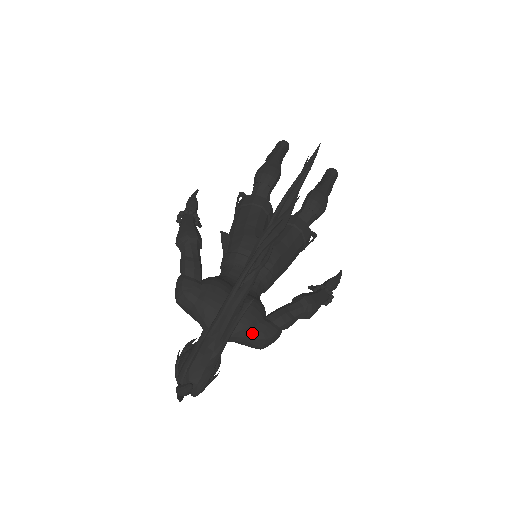
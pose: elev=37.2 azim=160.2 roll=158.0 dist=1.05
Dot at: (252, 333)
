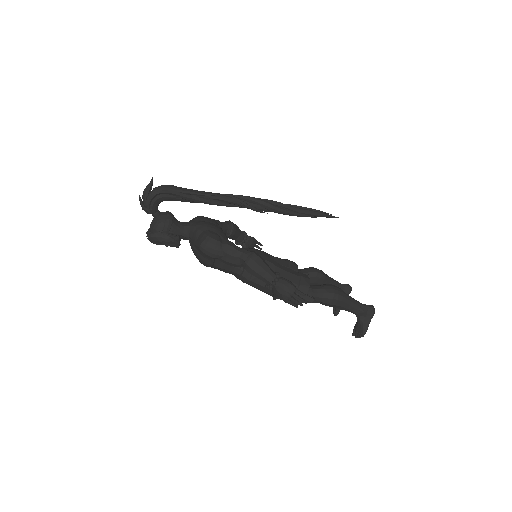
Dot at: (205, 231)
